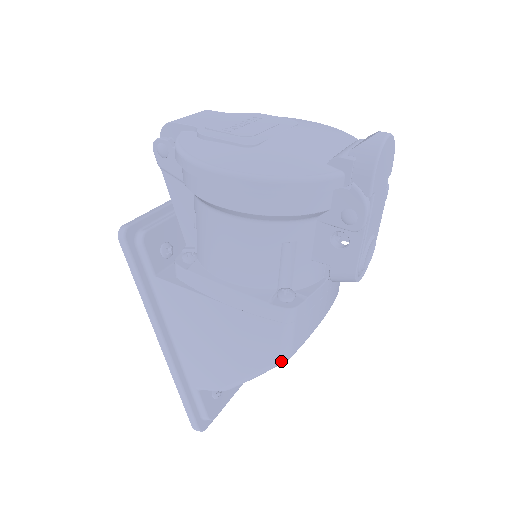
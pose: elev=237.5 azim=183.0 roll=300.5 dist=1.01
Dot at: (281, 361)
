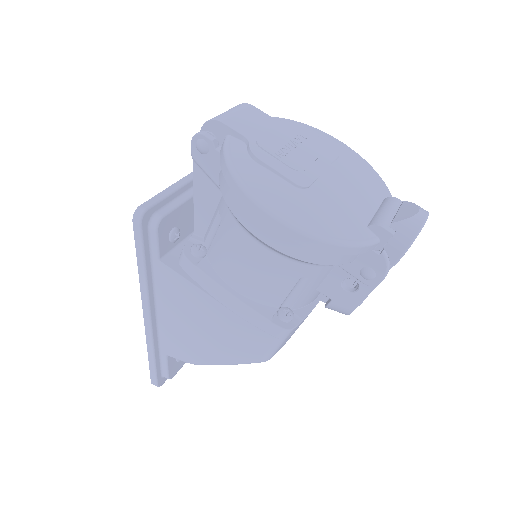
Dot at: occluded
